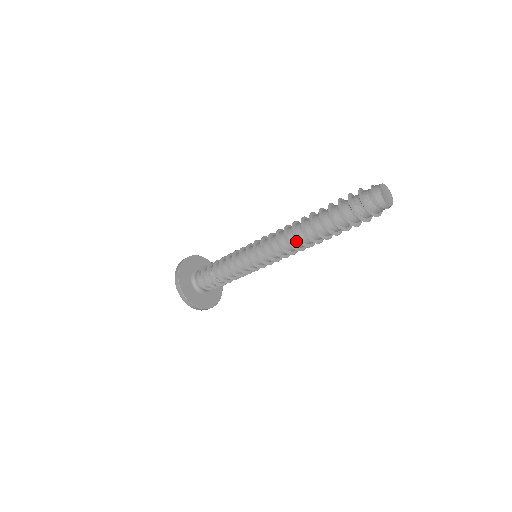
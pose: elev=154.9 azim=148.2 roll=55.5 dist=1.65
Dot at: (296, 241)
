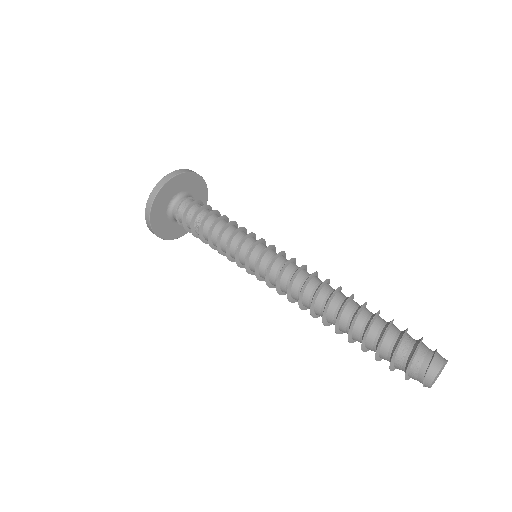
Dot at: (309, 301)
